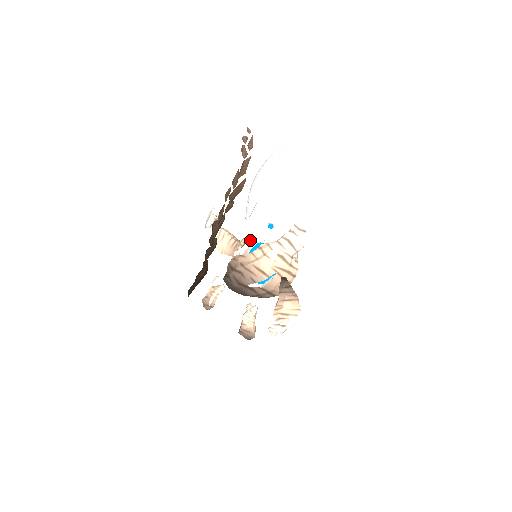
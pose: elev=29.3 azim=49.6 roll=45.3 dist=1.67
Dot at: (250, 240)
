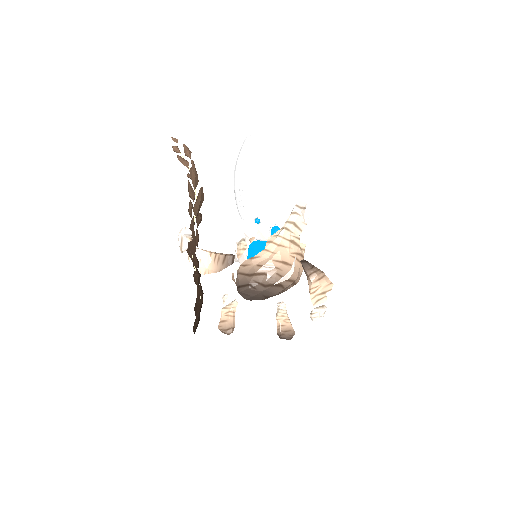
Dot at: (253, 239)
